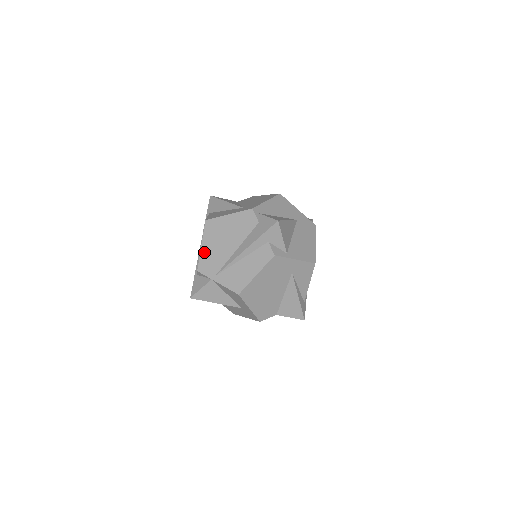
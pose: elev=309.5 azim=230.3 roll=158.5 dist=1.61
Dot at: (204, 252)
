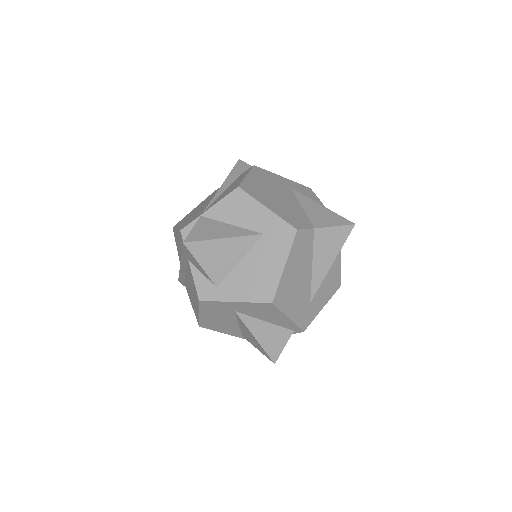
Dot at: (181, 225)
